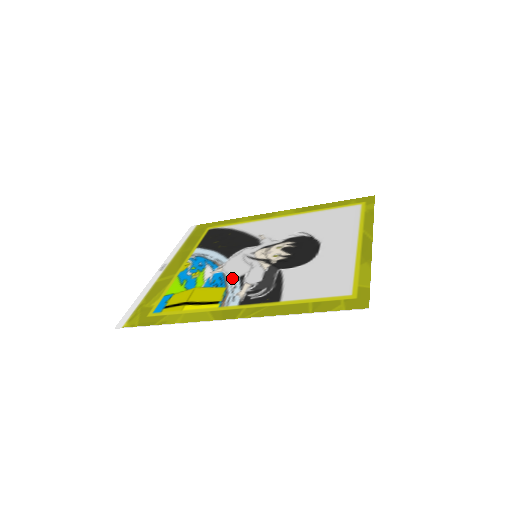
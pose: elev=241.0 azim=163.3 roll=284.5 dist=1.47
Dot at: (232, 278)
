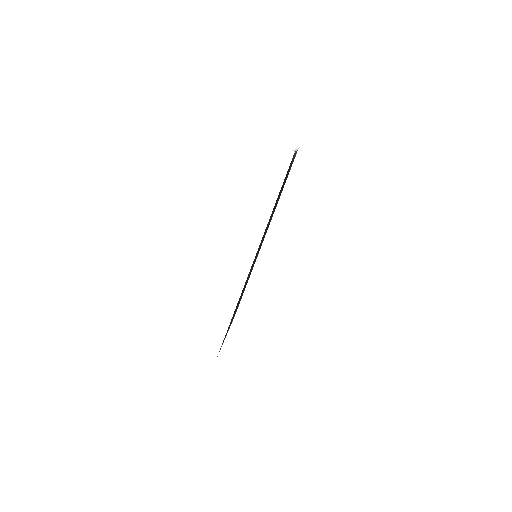
Dot at: occluded
